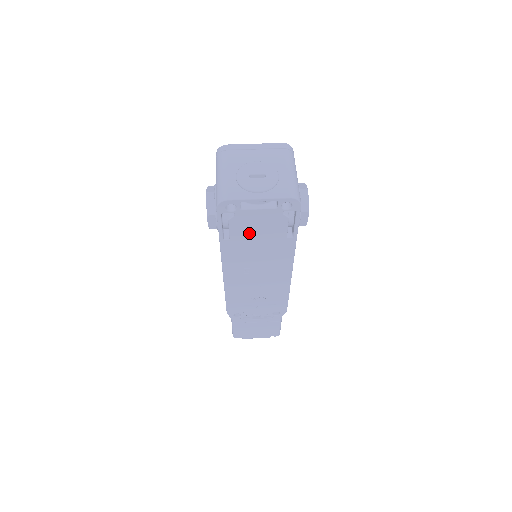
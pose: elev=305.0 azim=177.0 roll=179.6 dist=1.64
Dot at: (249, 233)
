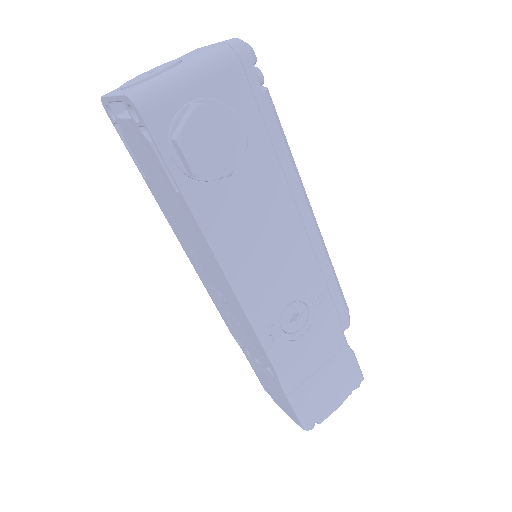
Dot at: (149, 169)
